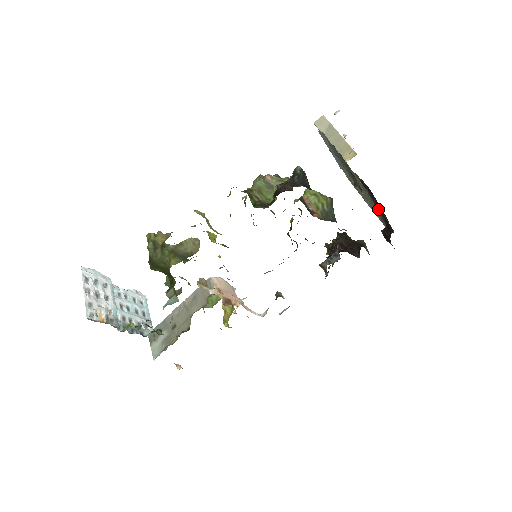
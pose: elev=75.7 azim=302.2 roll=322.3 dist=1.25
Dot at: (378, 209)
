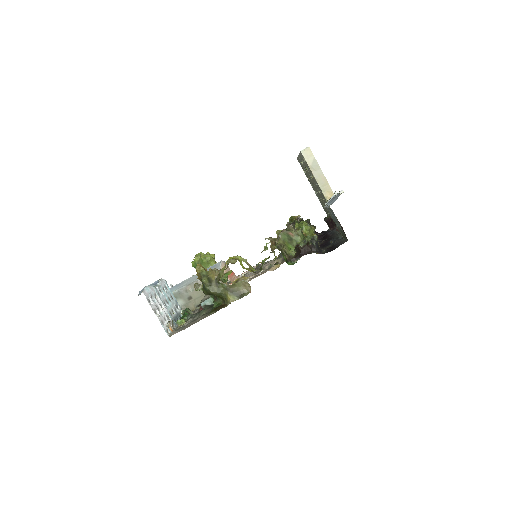
Dot at: occluded
